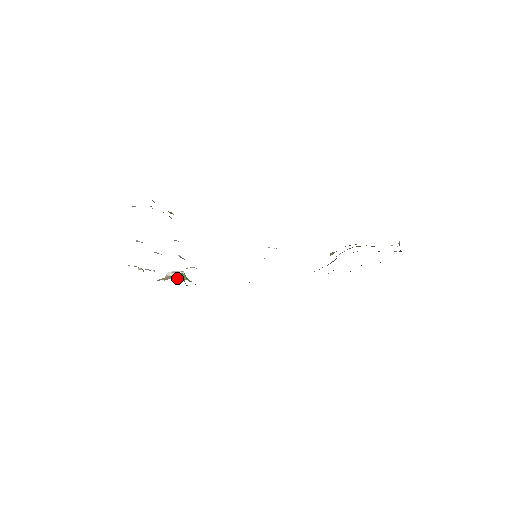
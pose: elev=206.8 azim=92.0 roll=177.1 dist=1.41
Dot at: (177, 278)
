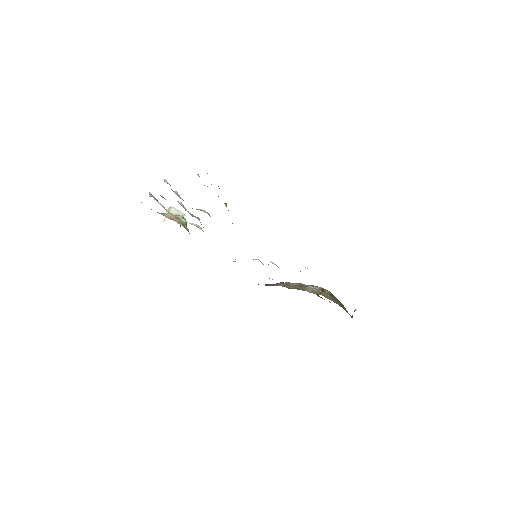
Dot at: (180, 223)
